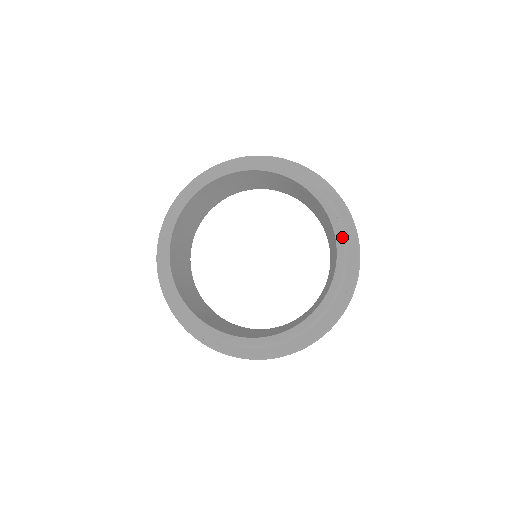
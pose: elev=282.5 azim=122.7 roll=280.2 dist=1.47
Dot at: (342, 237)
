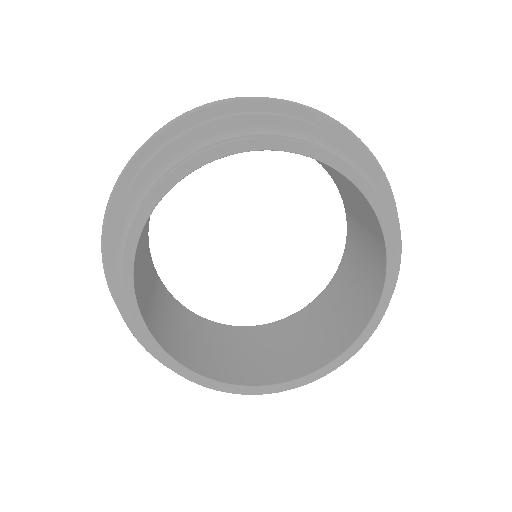
Dot at: (363, 178)
